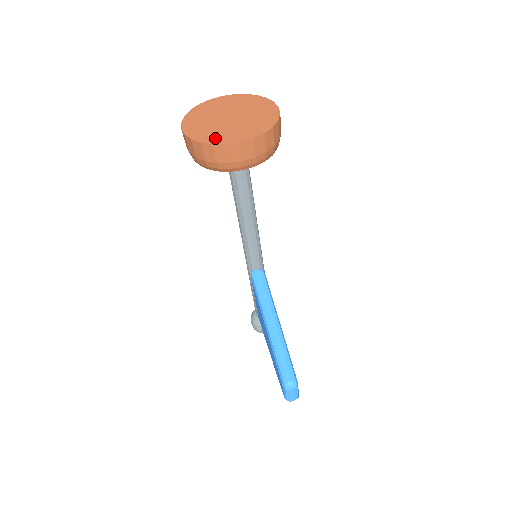
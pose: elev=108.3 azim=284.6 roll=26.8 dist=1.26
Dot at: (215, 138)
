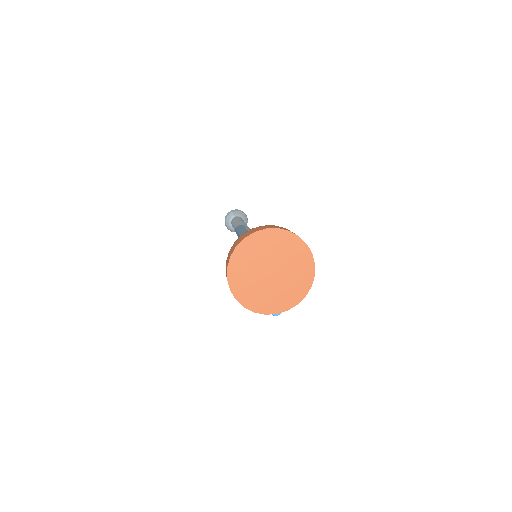
Dot at: (265, 306)
